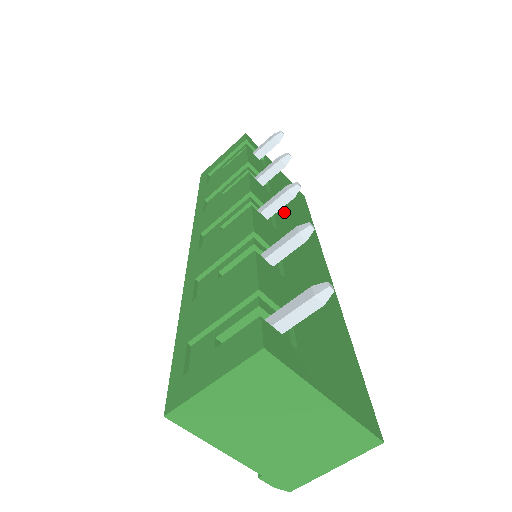
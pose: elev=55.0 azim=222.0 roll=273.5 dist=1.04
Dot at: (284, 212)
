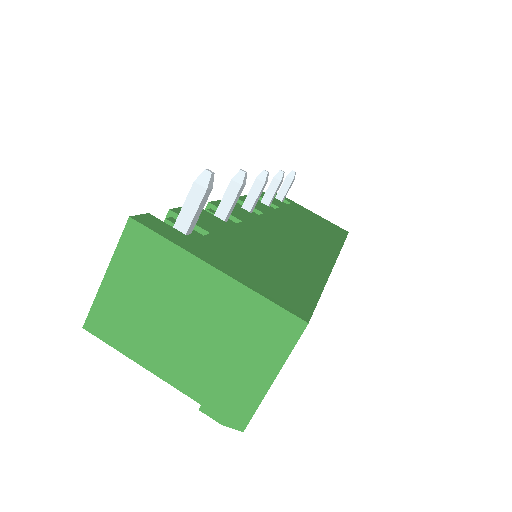
Dot at: (287, 219)
